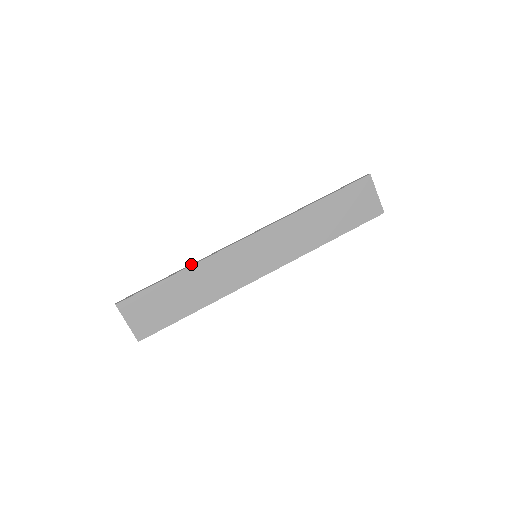
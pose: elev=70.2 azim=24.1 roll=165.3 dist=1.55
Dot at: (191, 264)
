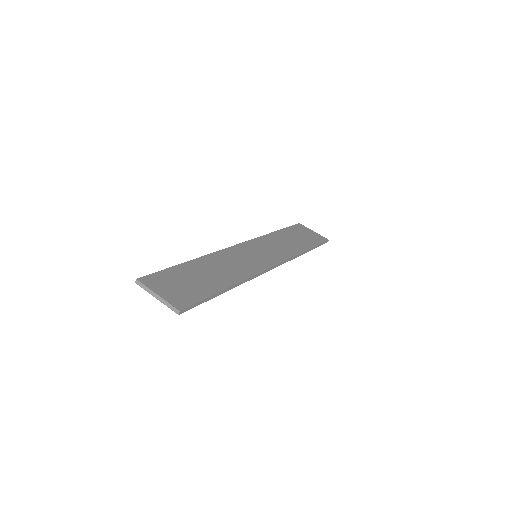
Dot at: occluded
